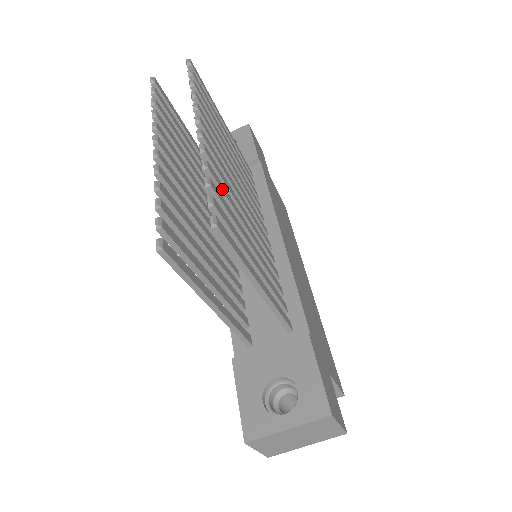
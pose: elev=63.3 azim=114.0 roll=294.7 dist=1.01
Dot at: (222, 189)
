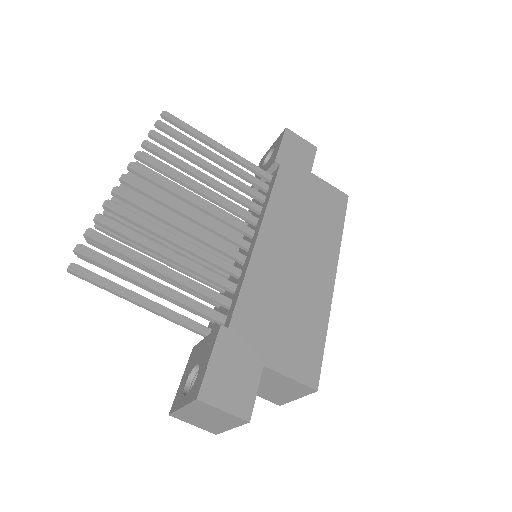
Dot at: (128, 217)
